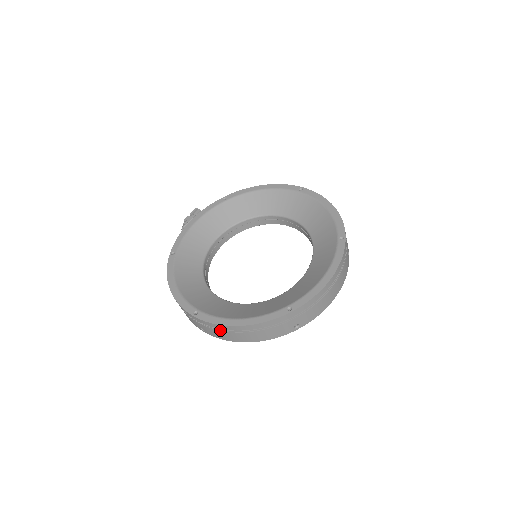
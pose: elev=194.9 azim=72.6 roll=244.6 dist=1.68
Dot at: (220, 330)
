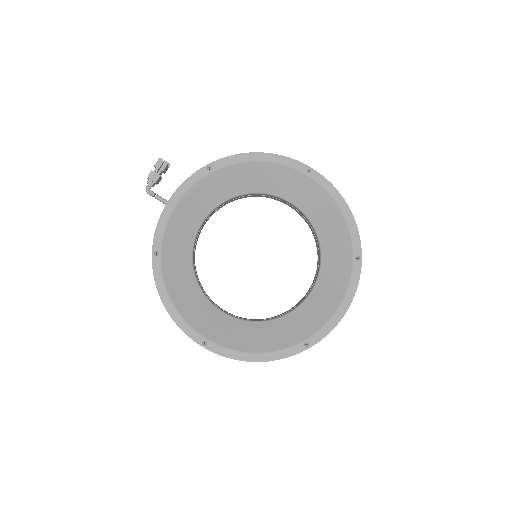
Dot at: occluded
